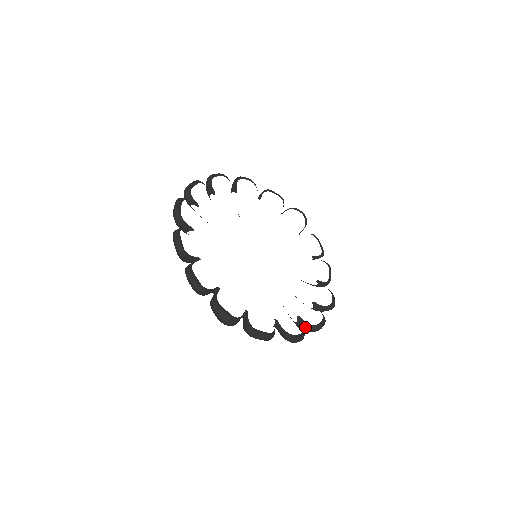
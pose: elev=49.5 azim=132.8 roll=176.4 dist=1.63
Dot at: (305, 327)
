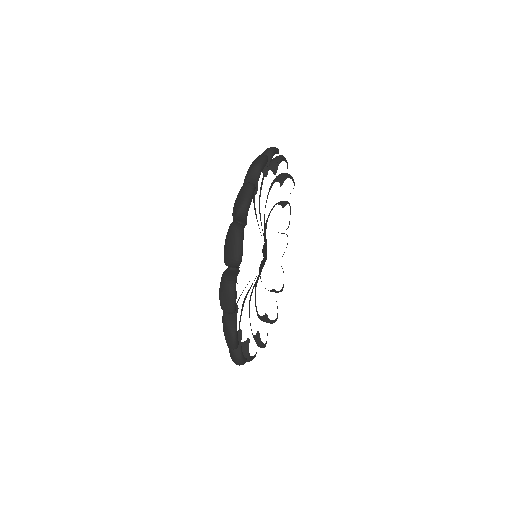
Dot at: (266, 321)
